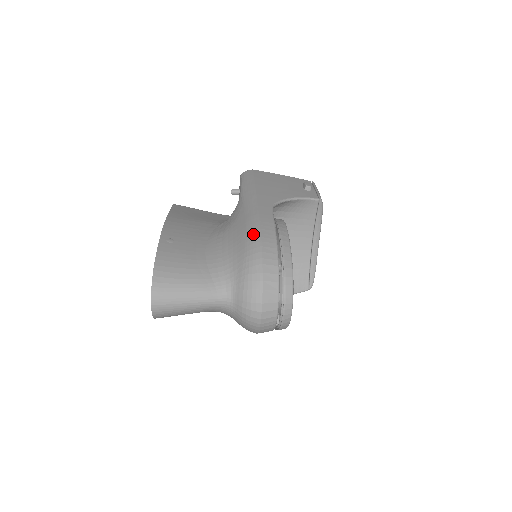
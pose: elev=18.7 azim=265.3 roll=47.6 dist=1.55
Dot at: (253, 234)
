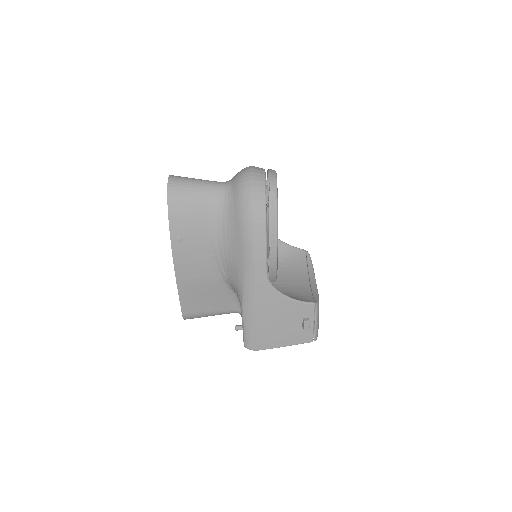
Dot at: occluded
